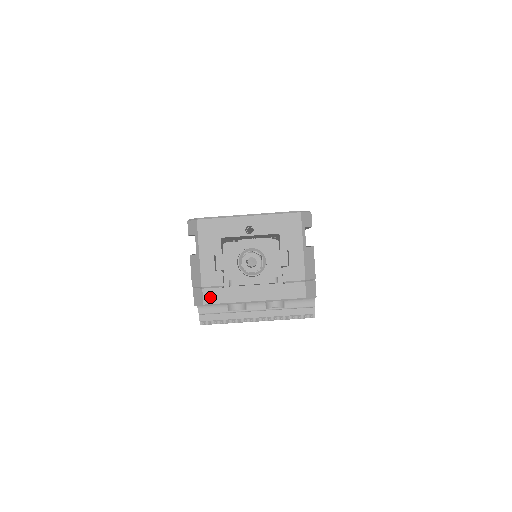
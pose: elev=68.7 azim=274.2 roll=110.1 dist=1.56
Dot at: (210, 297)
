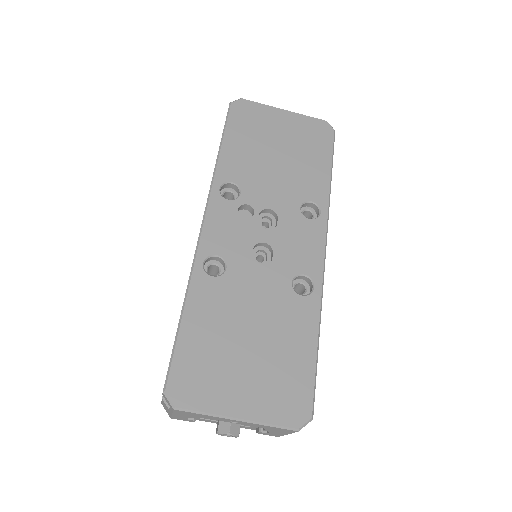
Dot at: occluded
